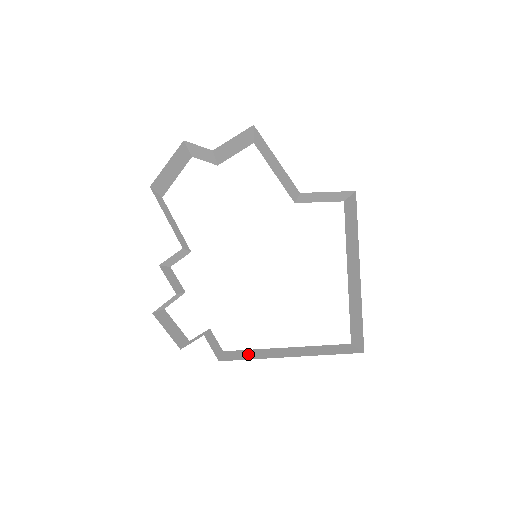
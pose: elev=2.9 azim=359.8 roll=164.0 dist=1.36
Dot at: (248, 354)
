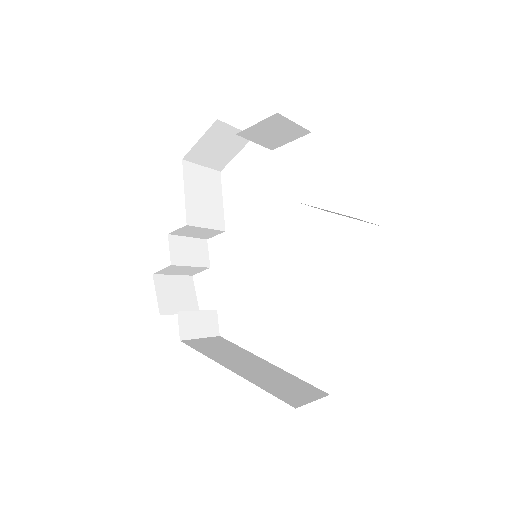
Dot at: (219, 348)
